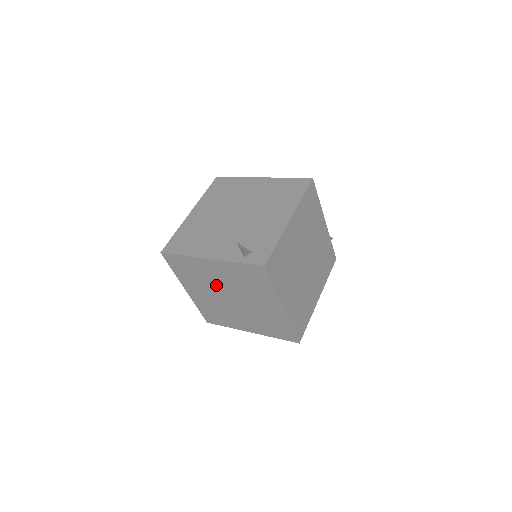
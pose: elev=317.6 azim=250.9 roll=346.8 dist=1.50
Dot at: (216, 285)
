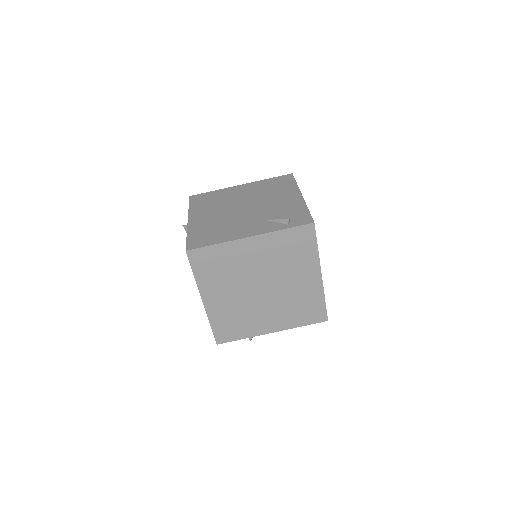
Dot at: (248, 274)
